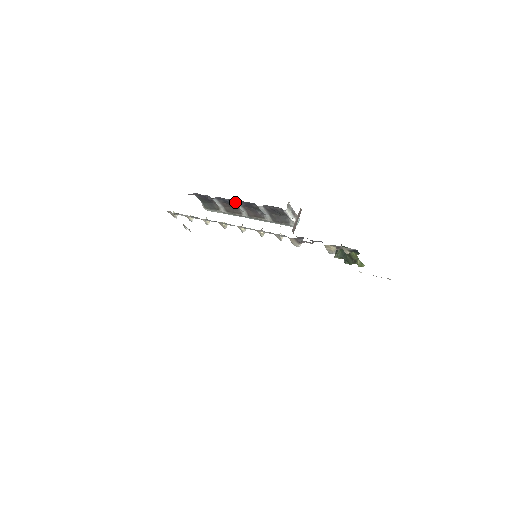
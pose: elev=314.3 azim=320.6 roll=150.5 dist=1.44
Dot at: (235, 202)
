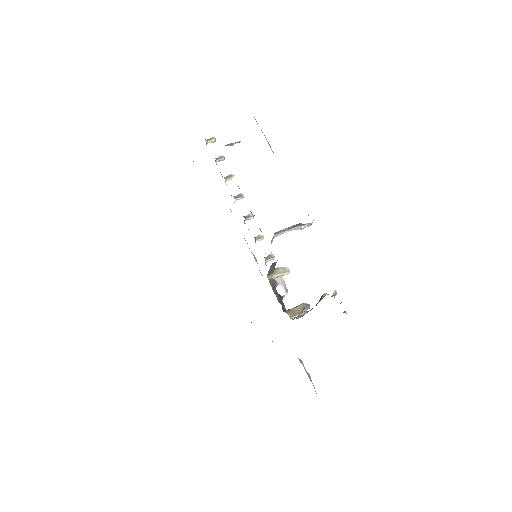
Dot at: occluded
